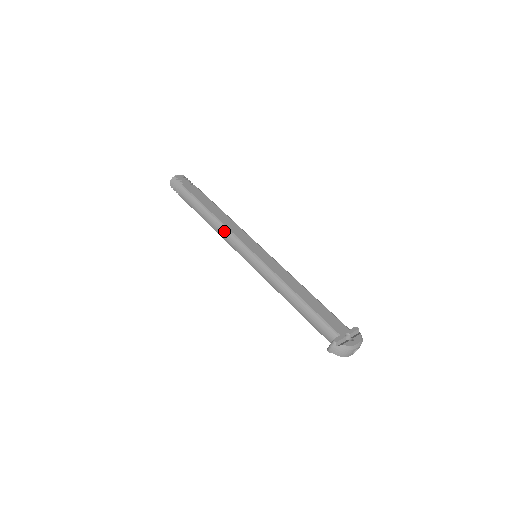
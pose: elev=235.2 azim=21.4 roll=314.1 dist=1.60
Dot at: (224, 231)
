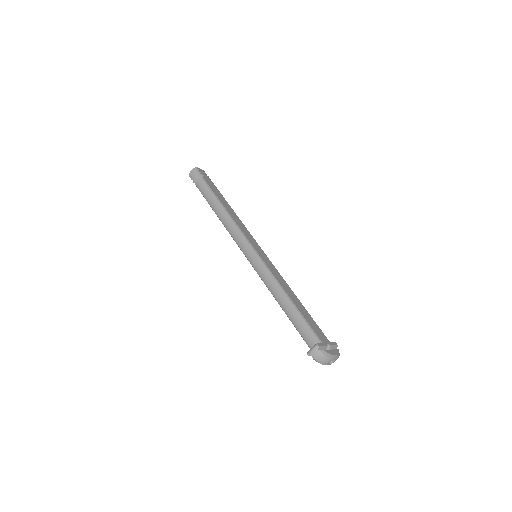
Dot at: (232, 225)
